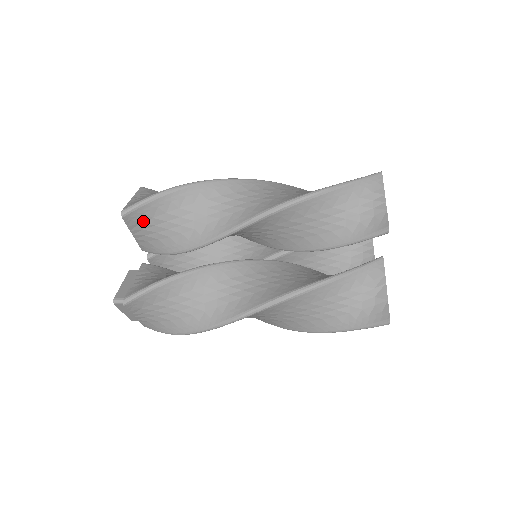
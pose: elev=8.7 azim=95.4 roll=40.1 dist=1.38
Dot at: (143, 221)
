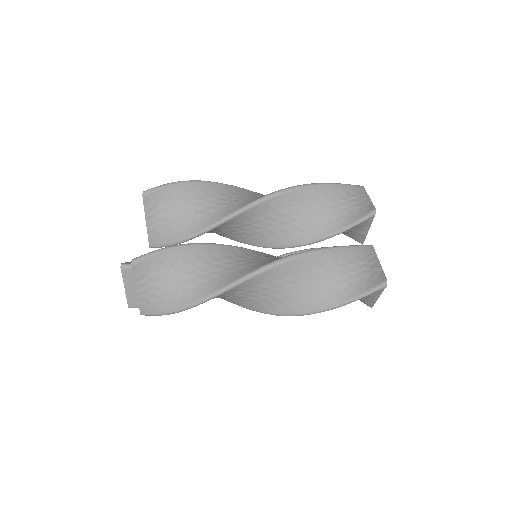
Dot at: (159, 205)
